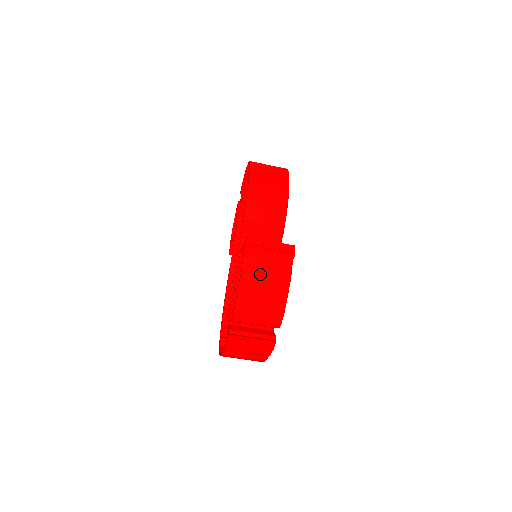
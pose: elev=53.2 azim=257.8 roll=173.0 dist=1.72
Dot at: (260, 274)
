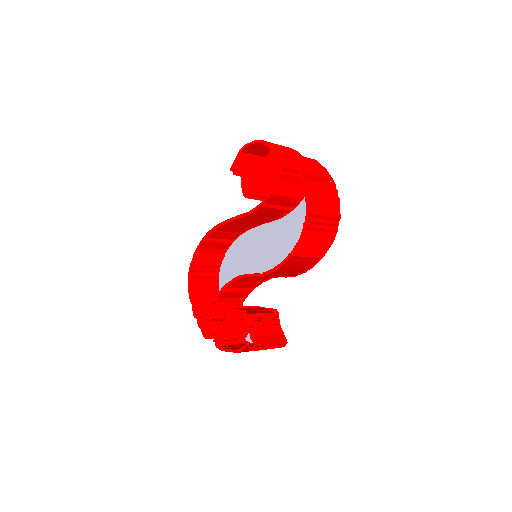
Dot at: occluded
